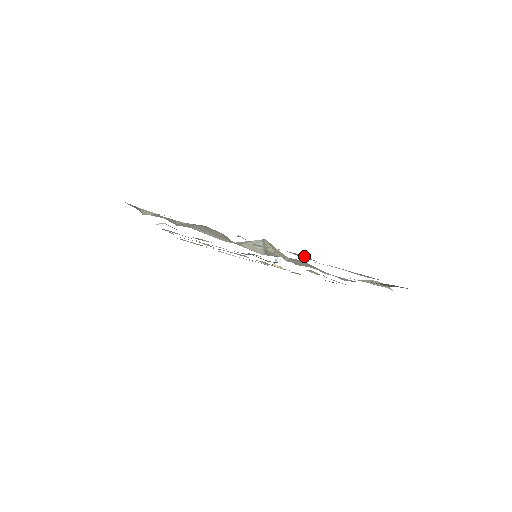
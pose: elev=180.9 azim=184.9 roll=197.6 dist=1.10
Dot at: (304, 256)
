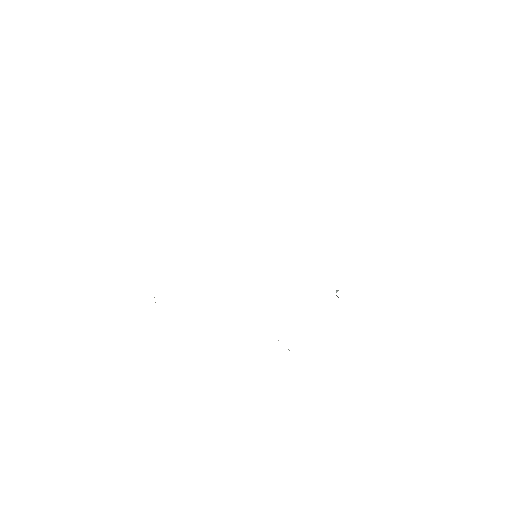
Dot at: occluded
